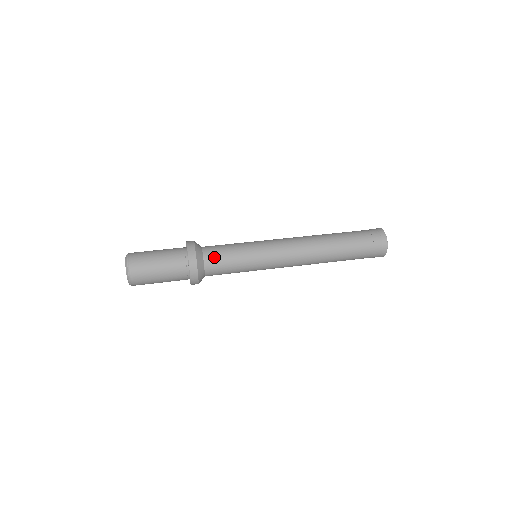
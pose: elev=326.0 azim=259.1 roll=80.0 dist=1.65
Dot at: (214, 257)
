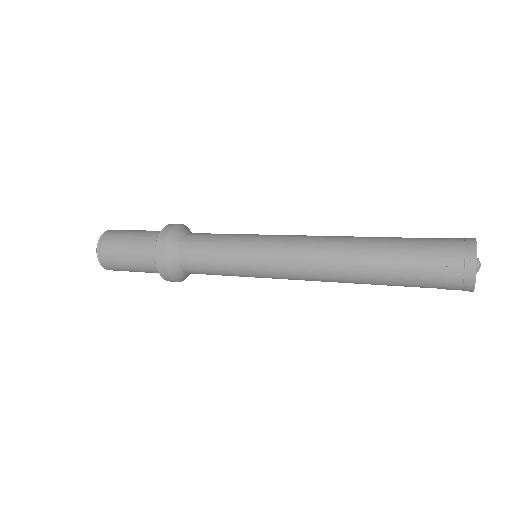
Dot at: (194, 239)
